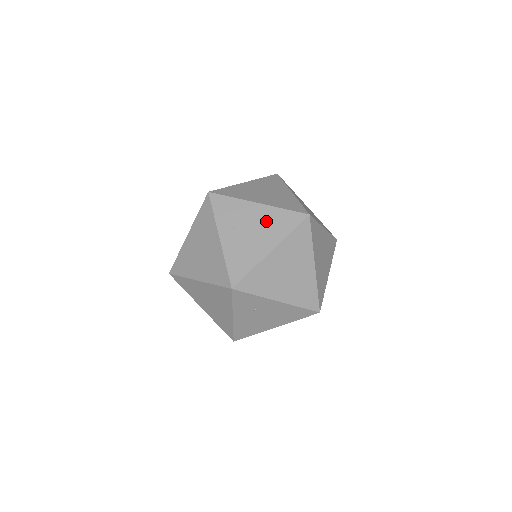
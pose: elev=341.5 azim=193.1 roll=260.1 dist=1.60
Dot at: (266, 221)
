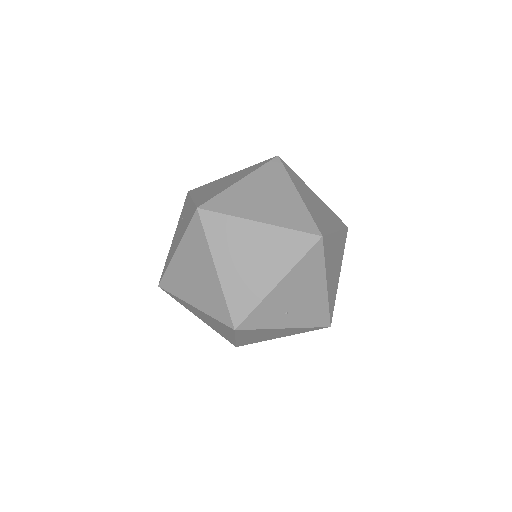
Dot at: (300, 282)
